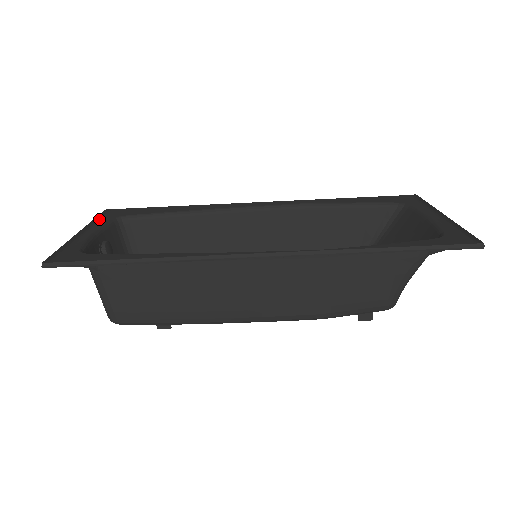
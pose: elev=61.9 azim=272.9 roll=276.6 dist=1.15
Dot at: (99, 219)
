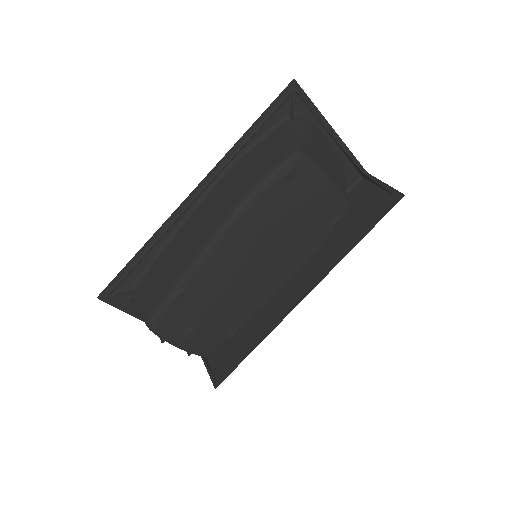
Dot at: occluded
